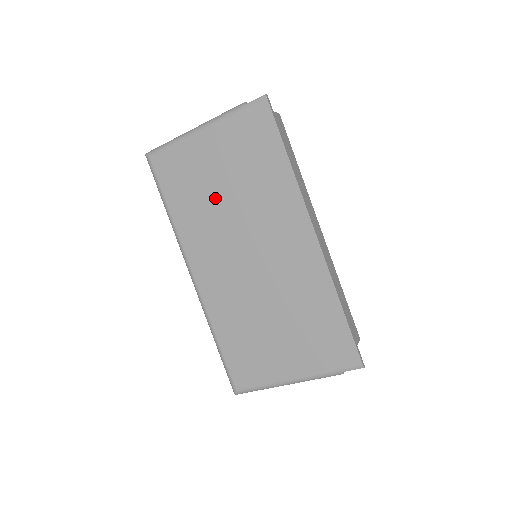
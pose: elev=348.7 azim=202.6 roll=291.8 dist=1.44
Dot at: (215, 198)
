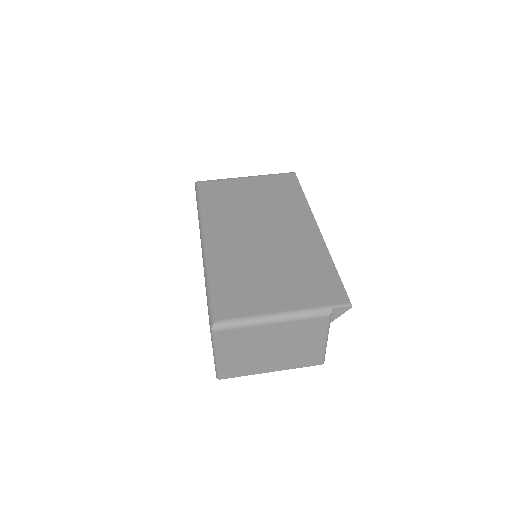
Dot at: (244, 204)
